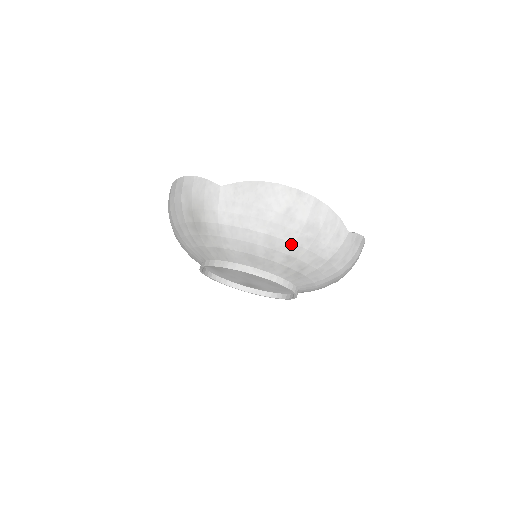
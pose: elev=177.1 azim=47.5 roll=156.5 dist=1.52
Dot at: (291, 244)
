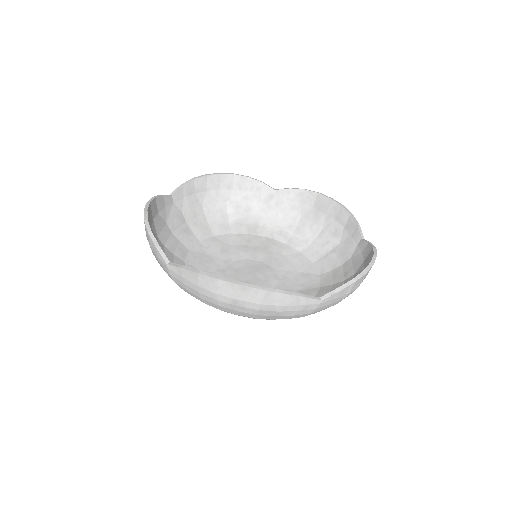
Dot at: occluded
